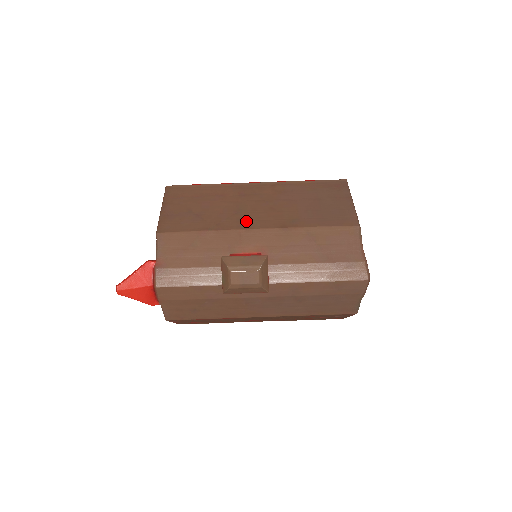
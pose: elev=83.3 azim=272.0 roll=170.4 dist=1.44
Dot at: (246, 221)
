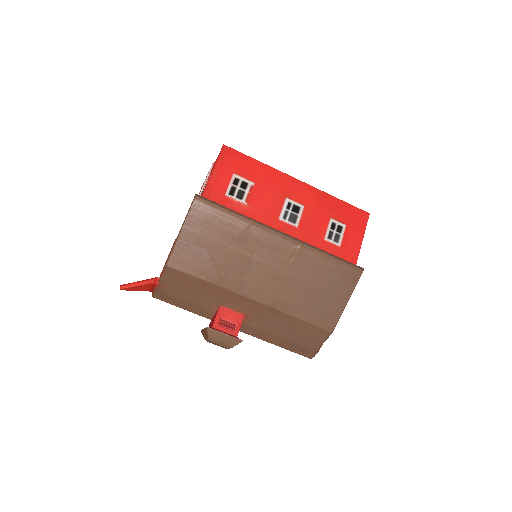
Dot at: (247, 286)
